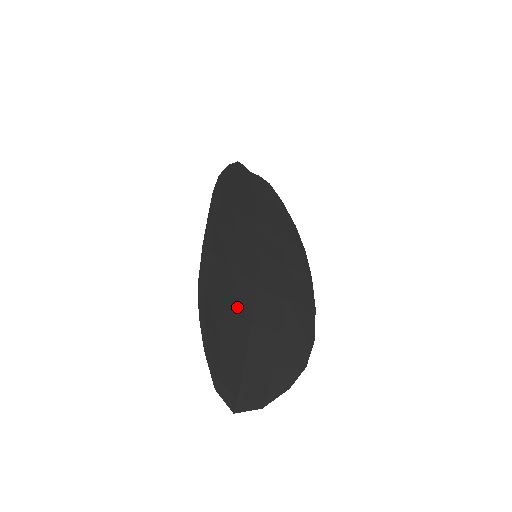
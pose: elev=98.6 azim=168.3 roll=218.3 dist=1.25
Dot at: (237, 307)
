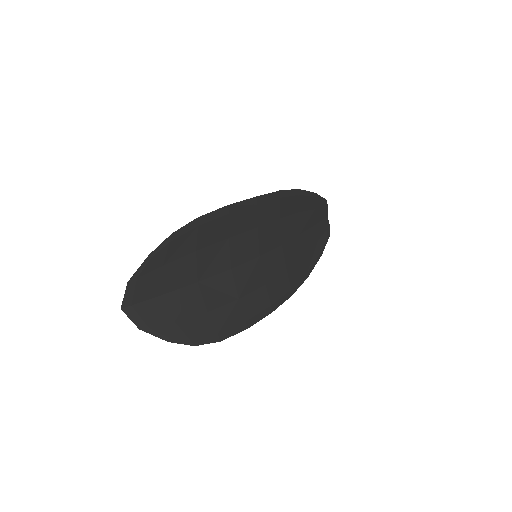
Dot at: (202, 262)
